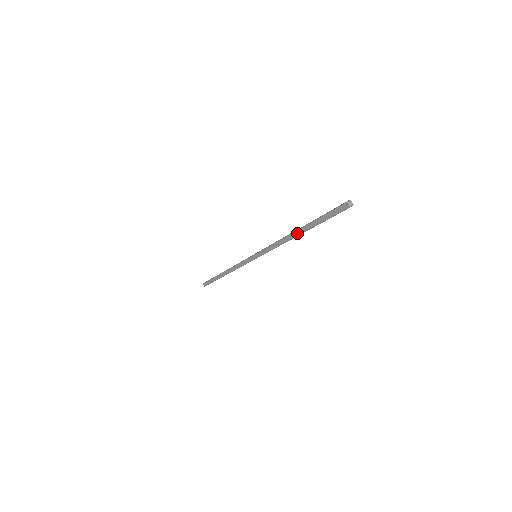
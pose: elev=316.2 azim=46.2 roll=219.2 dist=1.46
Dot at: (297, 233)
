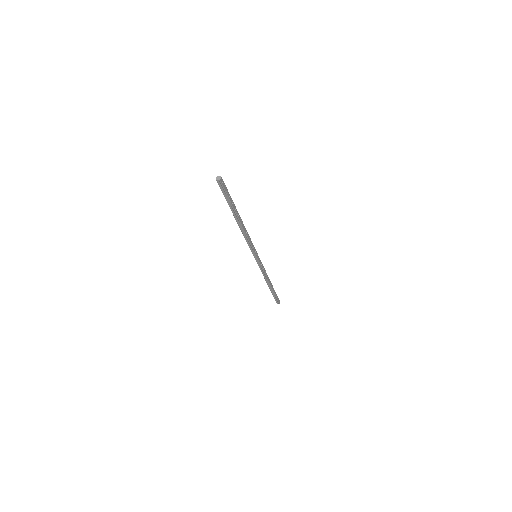
Dot at: (236, 219)
